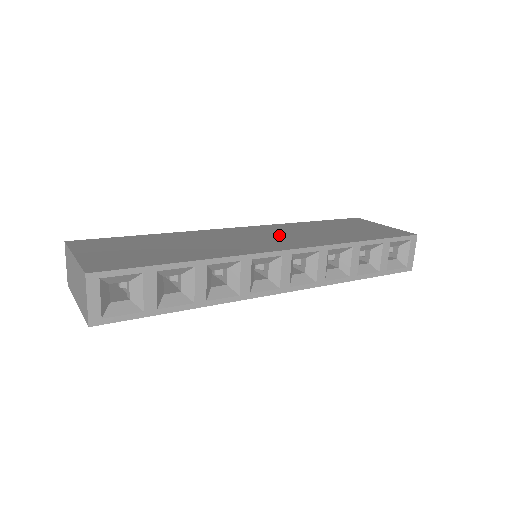
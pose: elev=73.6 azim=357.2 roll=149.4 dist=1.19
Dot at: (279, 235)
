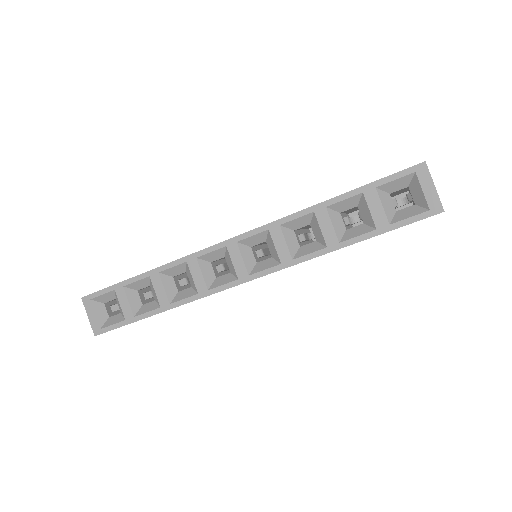
Dot at: occluded
